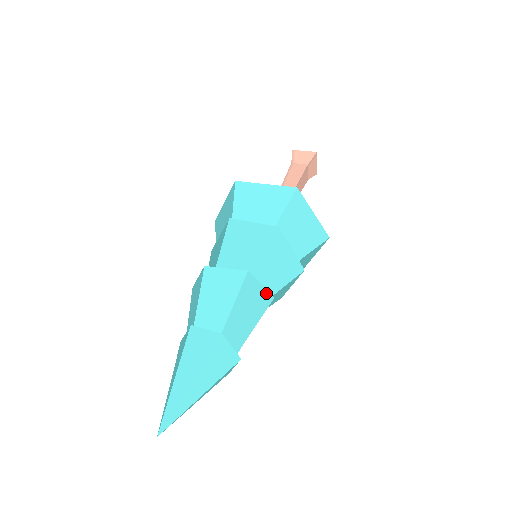
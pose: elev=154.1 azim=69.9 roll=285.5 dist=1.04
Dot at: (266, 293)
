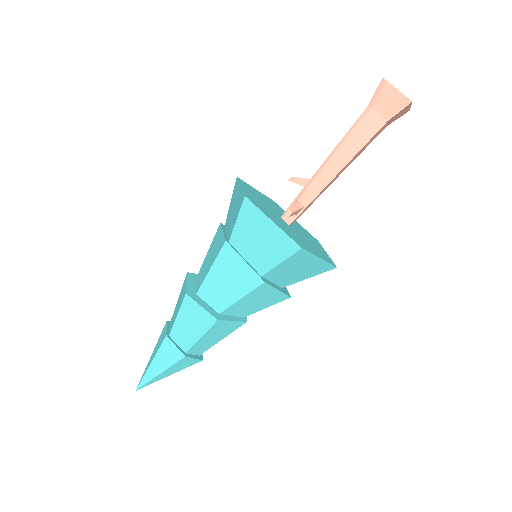
Dot at: (238, 323)
